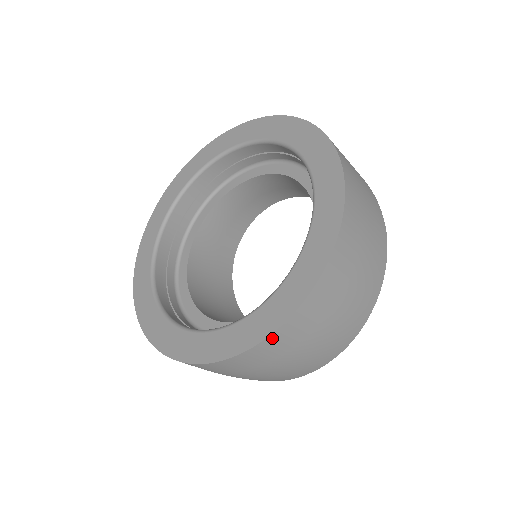
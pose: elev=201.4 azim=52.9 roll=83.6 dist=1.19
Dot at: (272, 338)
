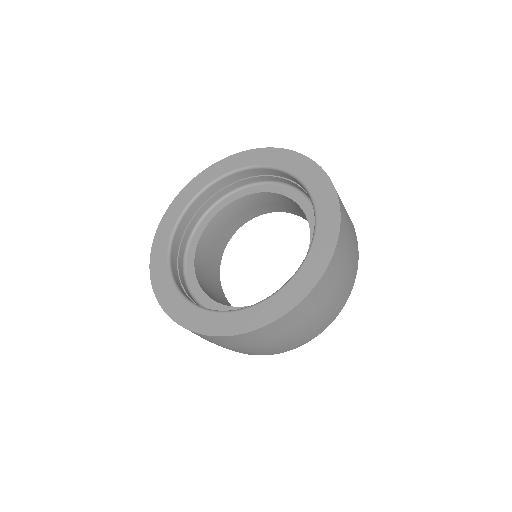
Dot at: (308, 297)
